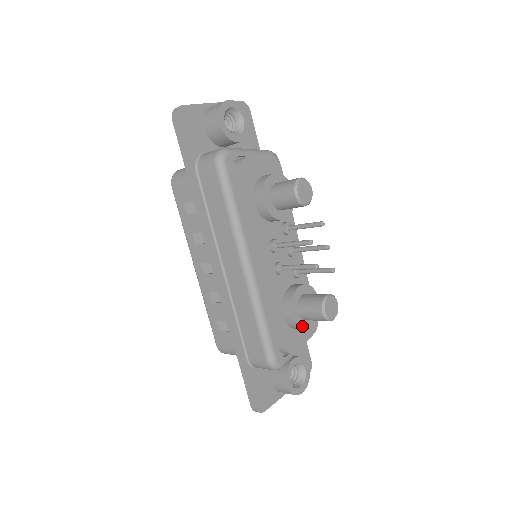
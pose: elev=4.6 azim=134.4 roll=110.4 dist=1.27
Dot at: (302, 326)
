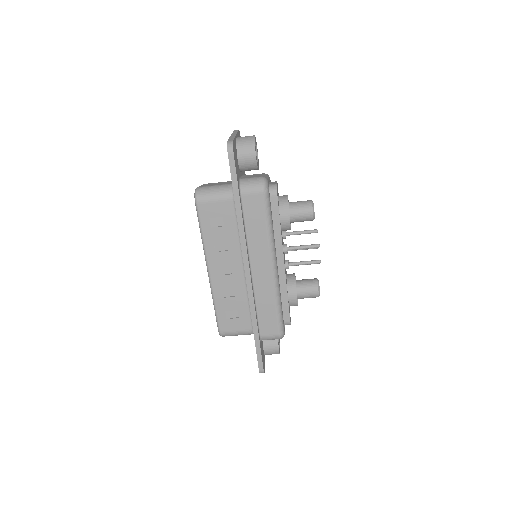
Dot at: occluded
